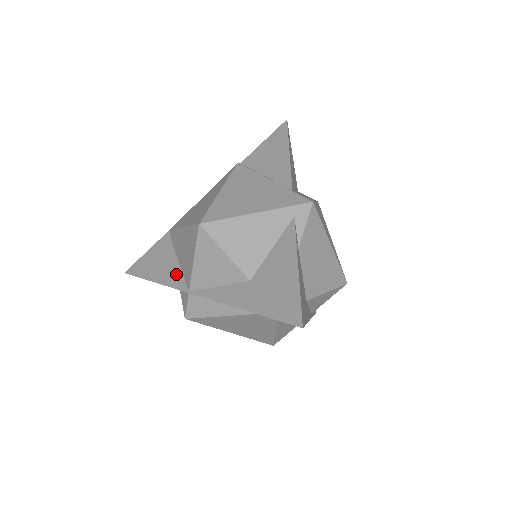
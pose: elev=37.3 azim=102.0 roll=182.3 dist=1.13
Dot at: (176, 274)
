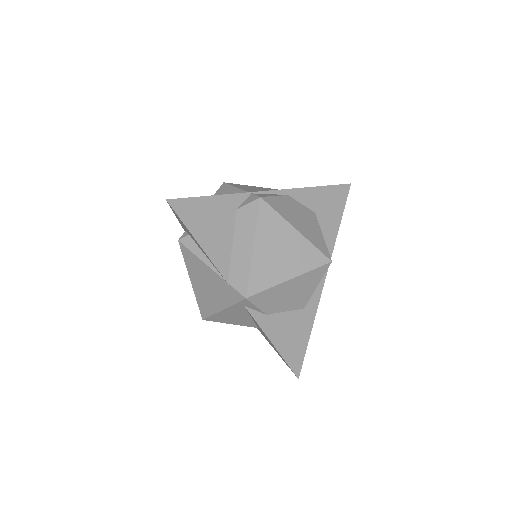
Dot at: occluded
